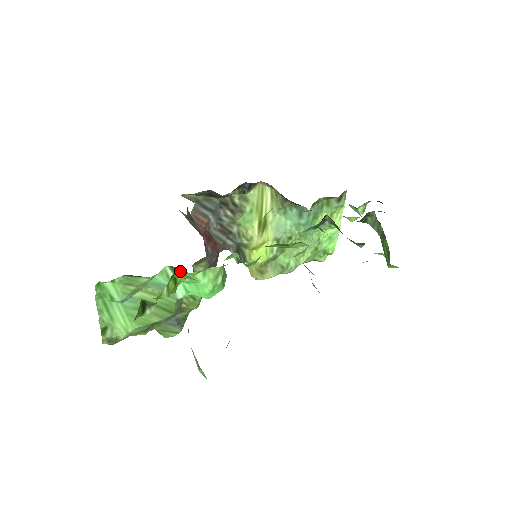
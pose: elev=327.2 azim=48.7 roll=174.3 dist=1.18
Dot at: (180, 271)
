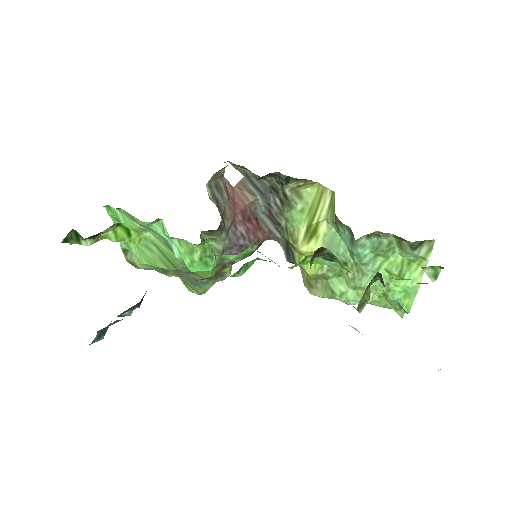
Dot at: occluded
